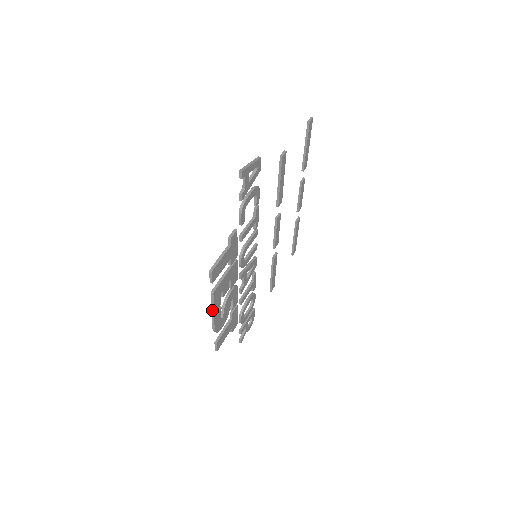
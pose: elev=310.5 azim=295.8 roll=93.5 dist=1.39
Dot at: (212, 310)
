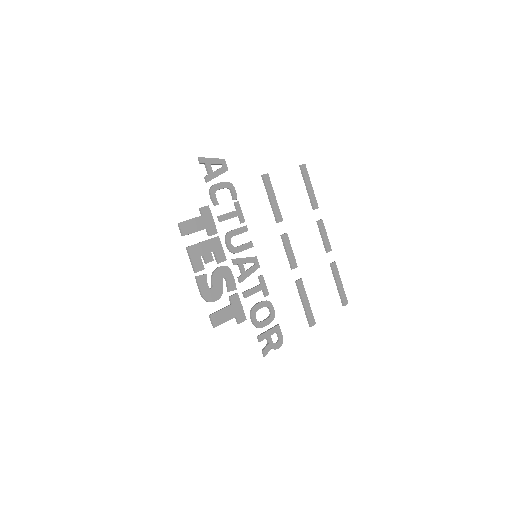
Dot at: (193, 270)
